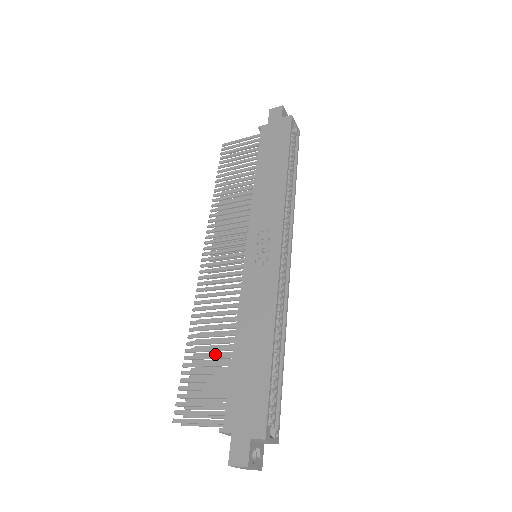
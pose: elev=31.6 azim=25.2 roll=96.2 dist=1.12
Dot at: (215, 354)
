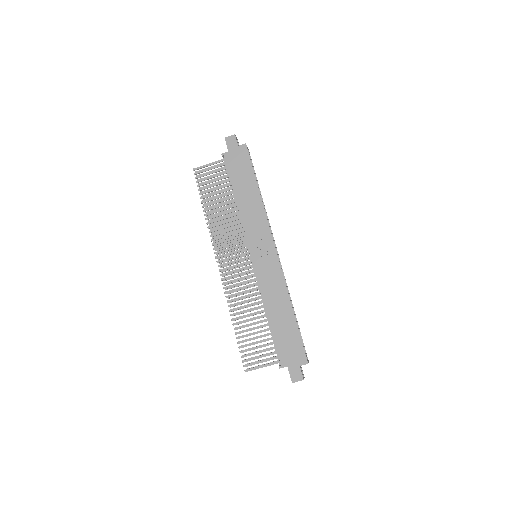
Dot at: (251, 325)
